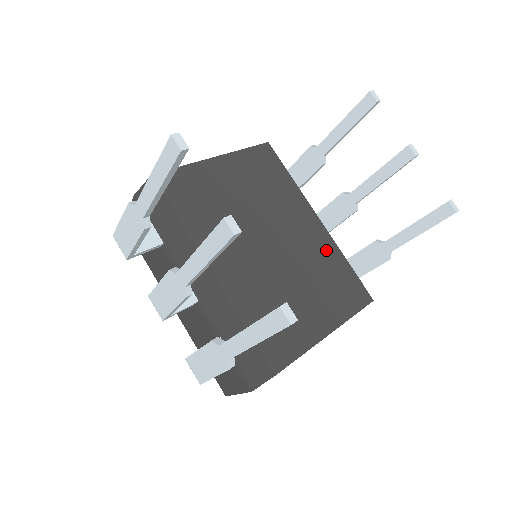
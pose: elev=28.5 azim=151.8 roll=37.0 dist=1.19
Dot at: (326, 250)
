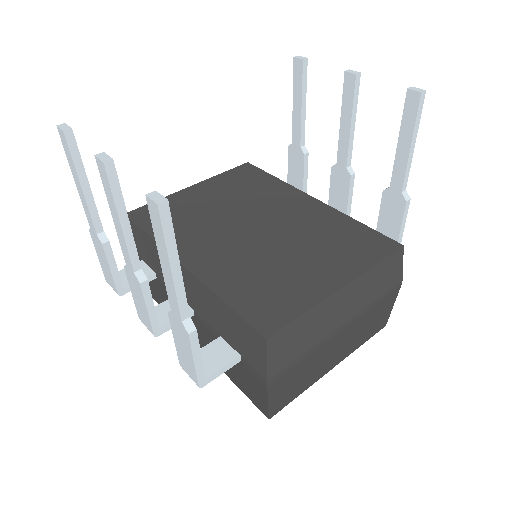
Dot at: (326, 219)
